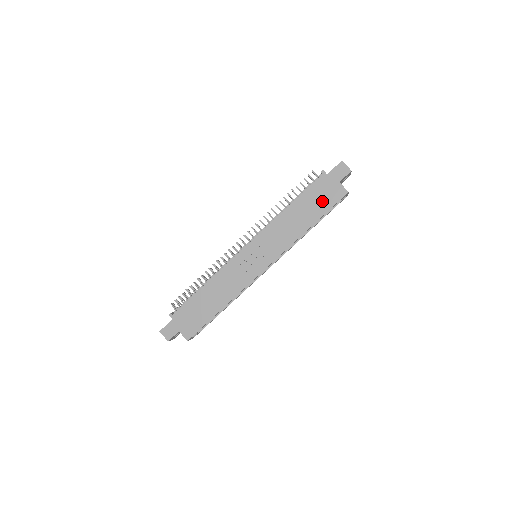
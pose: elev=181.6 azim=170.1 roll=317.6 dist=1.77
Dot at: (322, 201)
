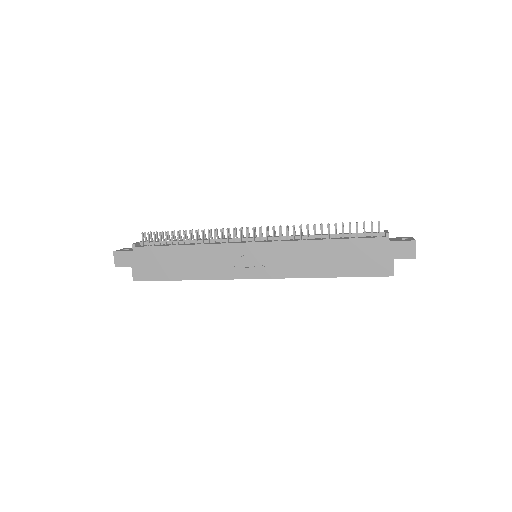
Dot at: (361, 263)
